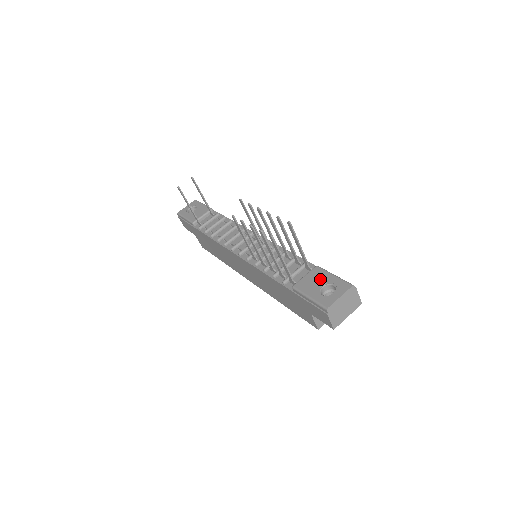
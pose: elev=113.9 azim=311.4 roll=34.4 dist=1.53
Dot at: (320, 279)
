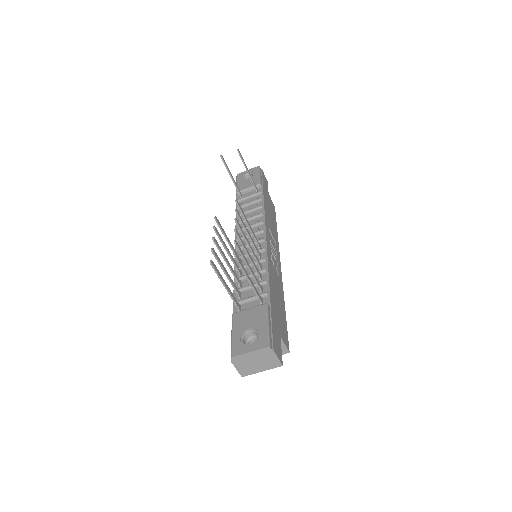
Dot at: (254, 321)
